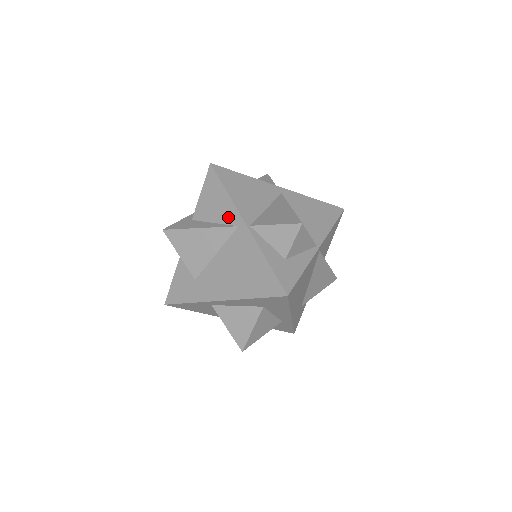
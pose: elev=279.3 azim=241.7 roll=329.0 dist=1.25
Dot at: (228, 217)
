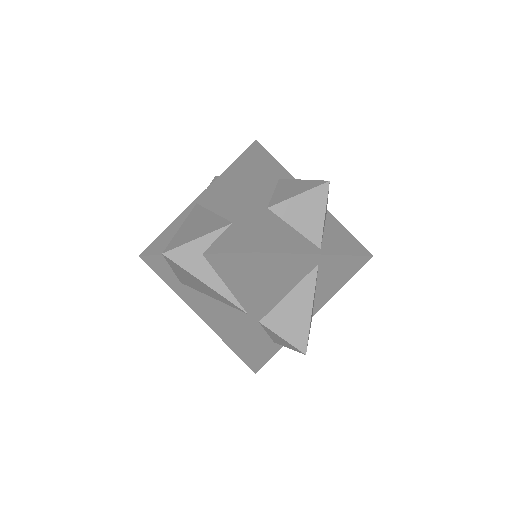
Dot at: (243, 300)
